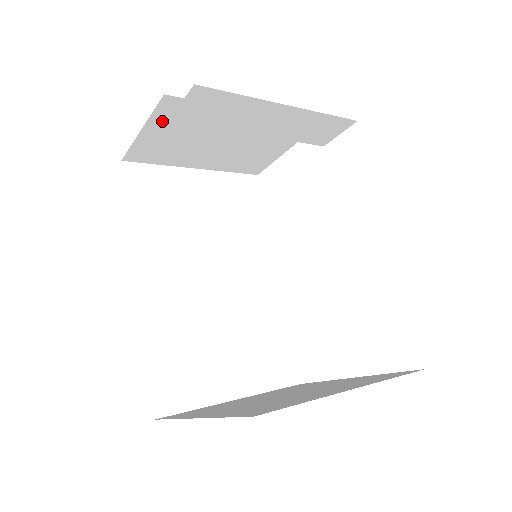
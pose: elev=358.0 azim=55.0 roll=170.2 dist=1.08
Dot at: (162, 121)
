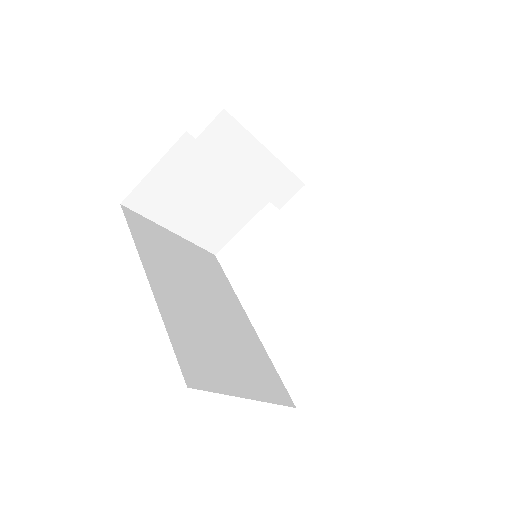
Dot at: (172, 161)
